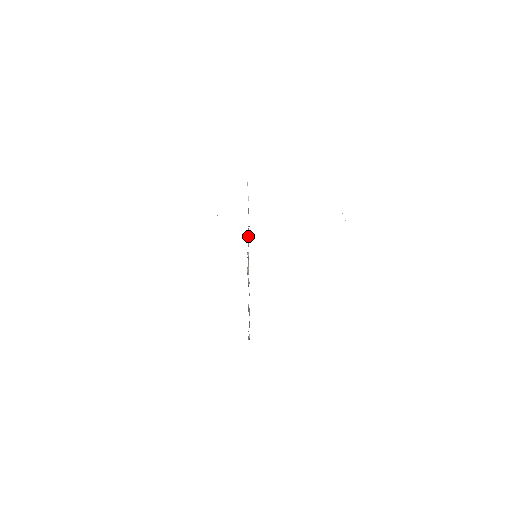
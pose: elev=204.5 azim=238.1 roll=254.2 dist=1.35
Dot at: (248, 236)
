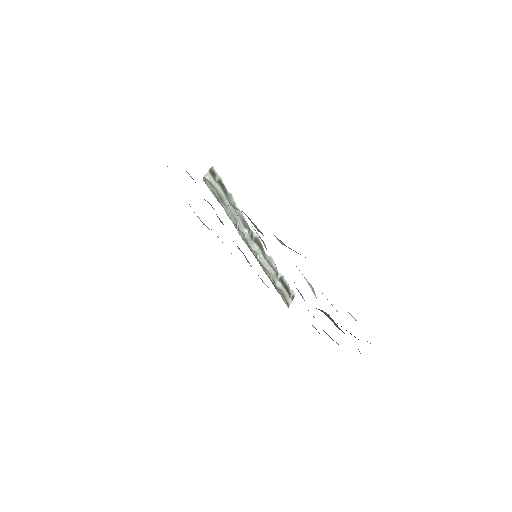
Dot at: occluded
